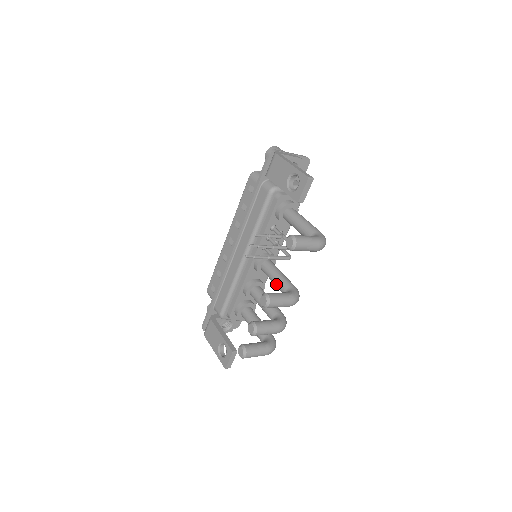
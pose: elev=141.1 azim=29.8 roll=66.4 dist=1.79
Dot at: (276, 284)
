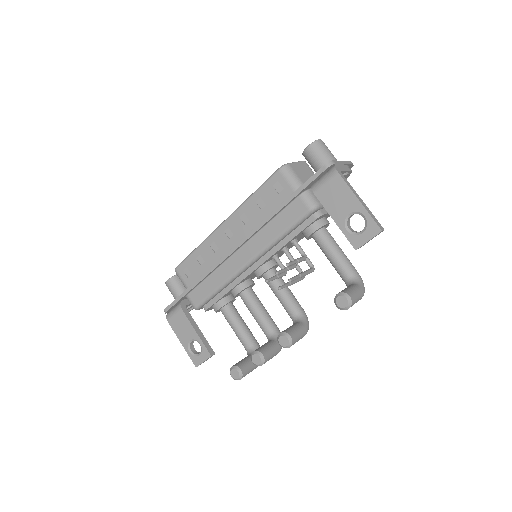
Dot at: (282, 303)
